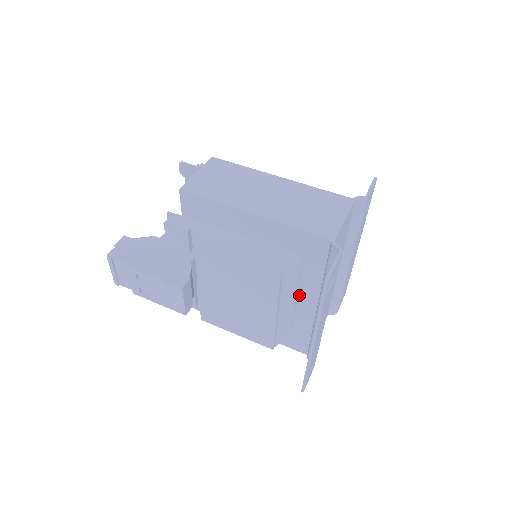
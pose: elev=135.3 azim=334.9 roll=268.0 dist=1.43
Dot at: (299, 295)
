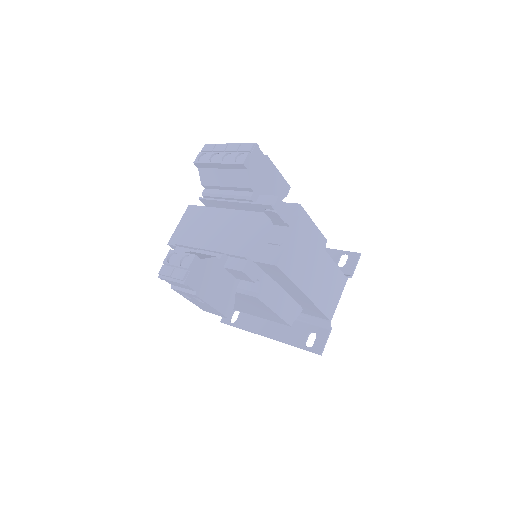
Dot at: occluded
